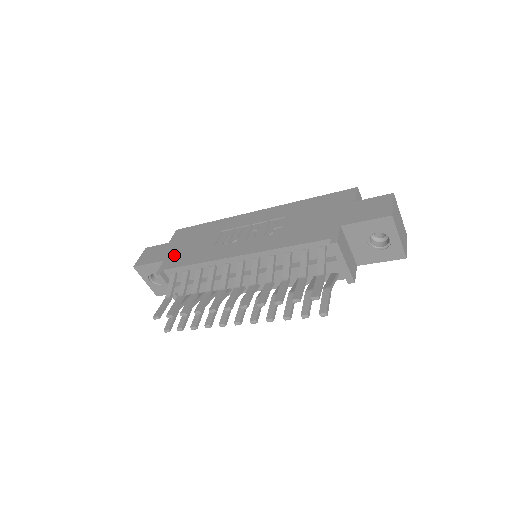
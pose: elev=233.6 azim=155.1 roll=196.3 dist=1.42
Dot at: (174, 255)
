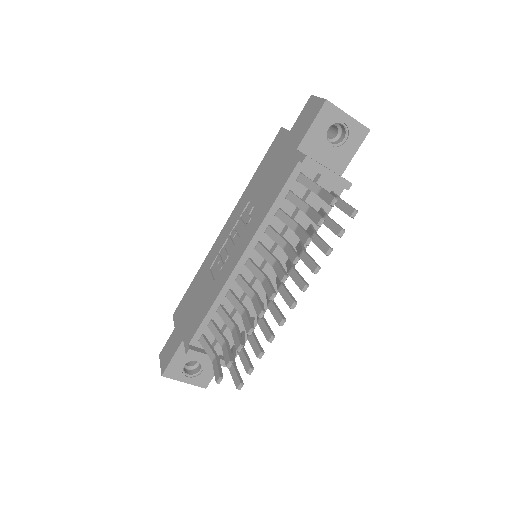
Dot at: (188, 326)
